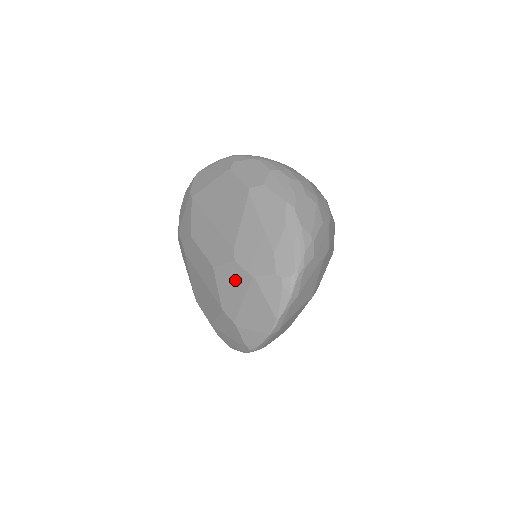
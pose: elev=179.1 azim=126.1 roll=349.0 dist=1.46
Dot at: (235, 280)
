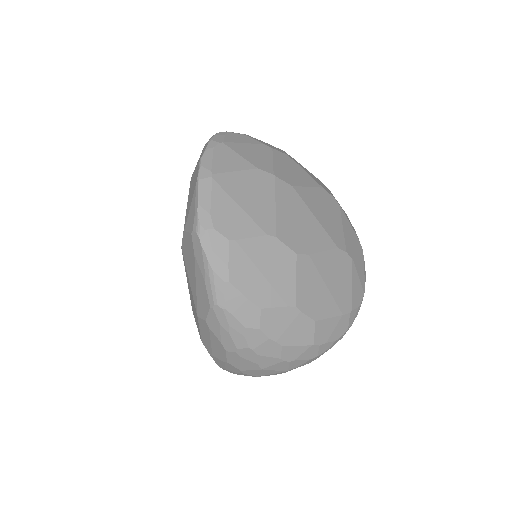
Dot at: occluded
